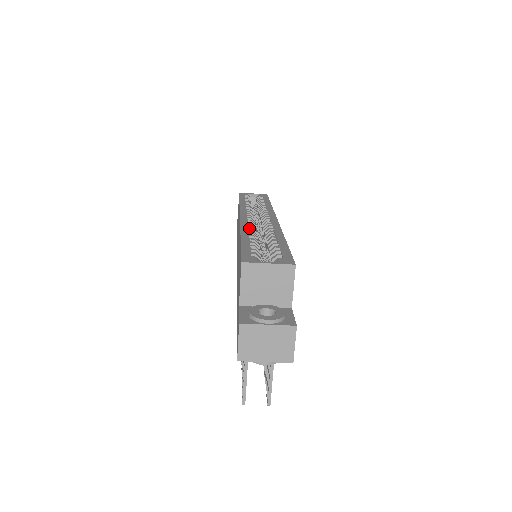
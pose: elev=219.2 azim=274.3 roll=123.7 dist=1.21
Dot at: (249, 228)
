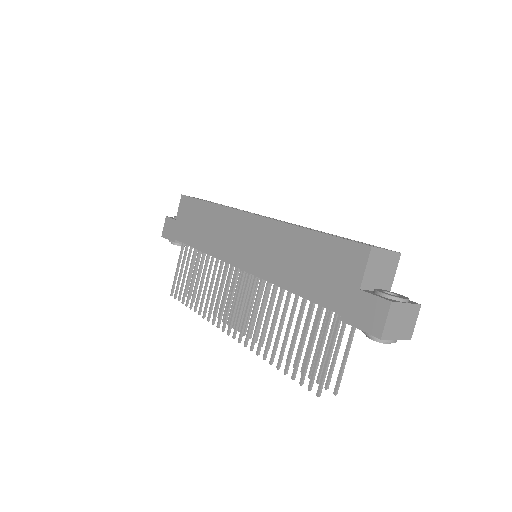
Dot at: occluded
